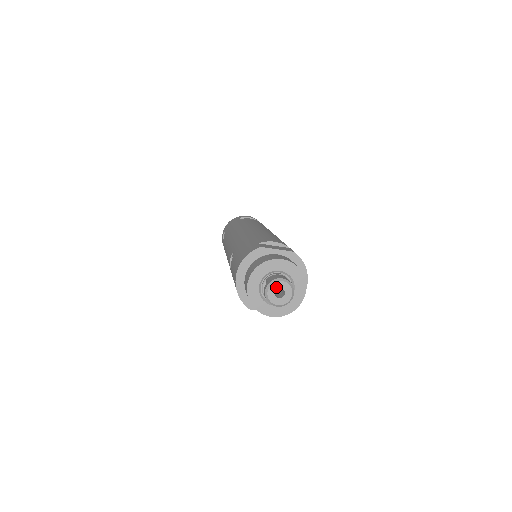
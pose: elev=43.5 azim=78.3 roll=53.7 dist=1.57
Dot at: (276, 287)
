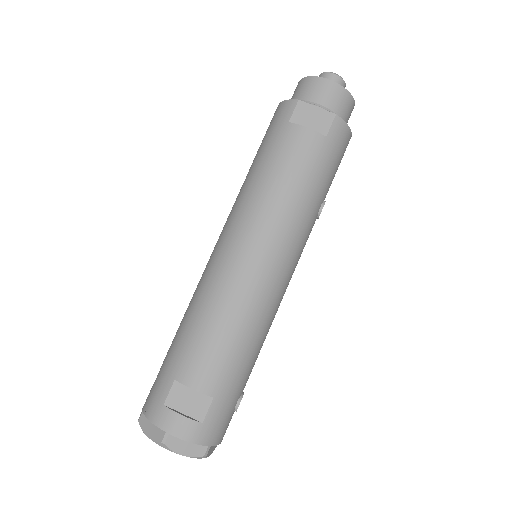
Dot at: occluded
